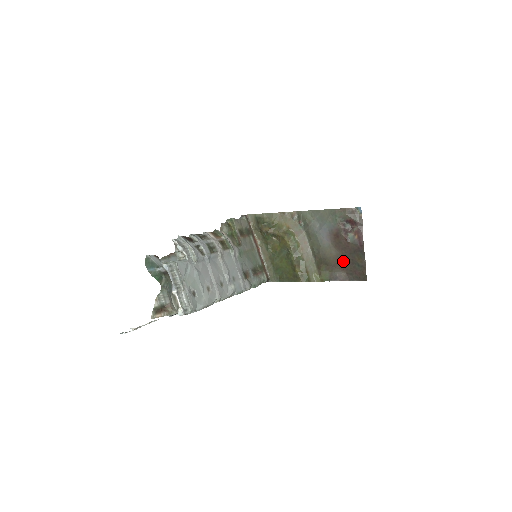
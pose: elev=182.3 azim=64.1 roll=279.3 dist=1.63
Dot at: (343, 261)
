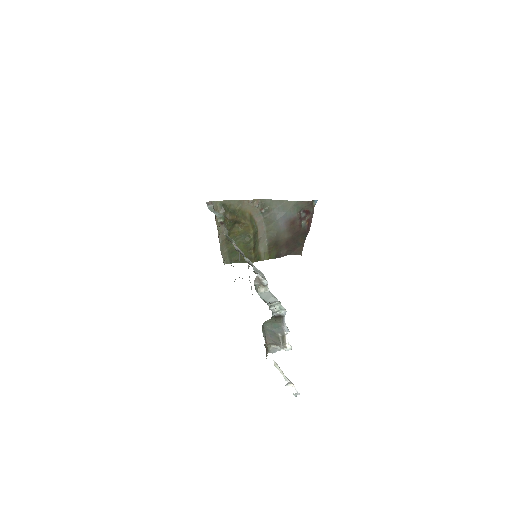
Dot at: (290, 242)
